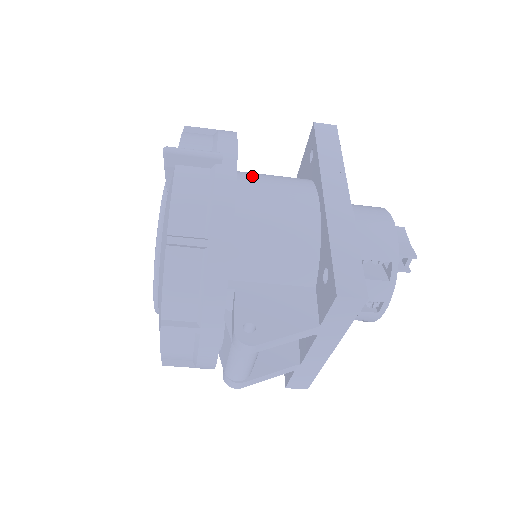
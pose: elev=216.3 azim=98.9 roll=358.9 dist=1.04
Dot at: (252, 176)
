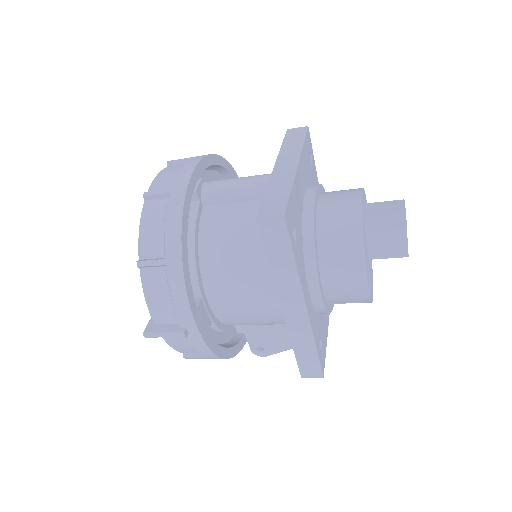
Dot at: (218, 272)
